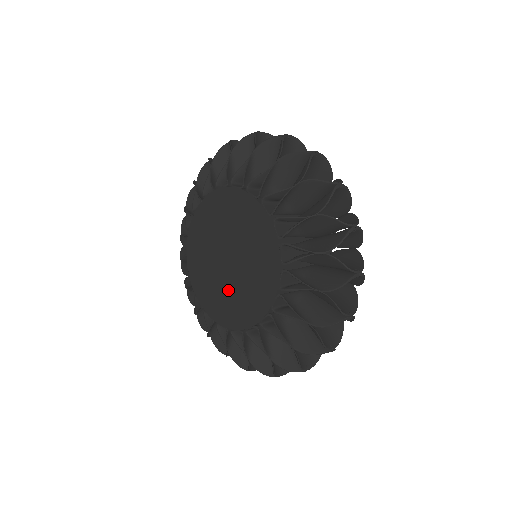
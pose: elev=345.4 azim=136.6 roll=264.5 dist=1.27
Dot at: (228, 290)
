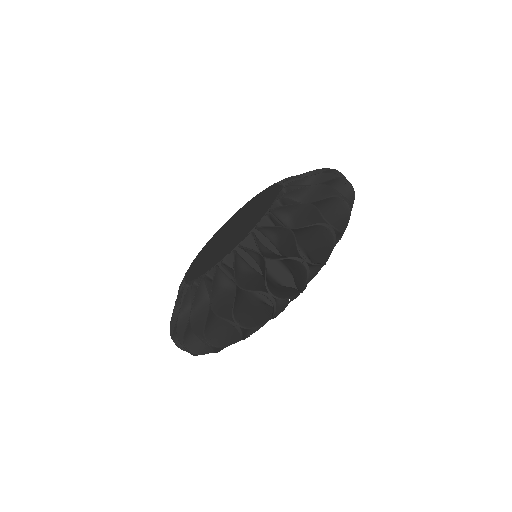
Dot at: (211, 249)
